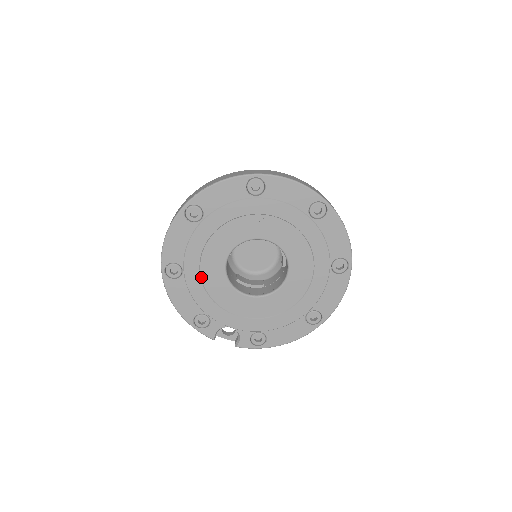
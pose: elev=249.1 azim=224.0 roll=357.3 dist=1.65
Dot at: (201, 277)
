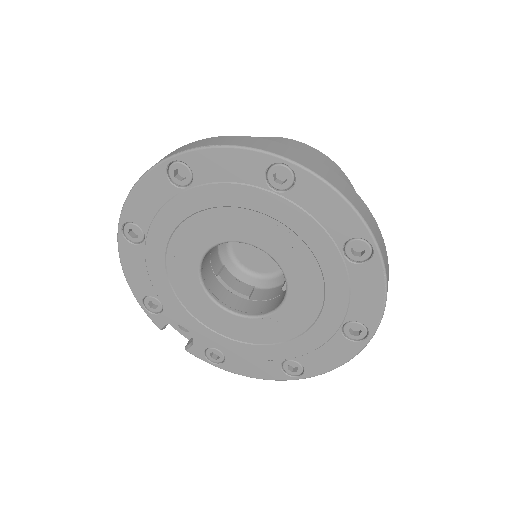
Dot at: (166, 257)
